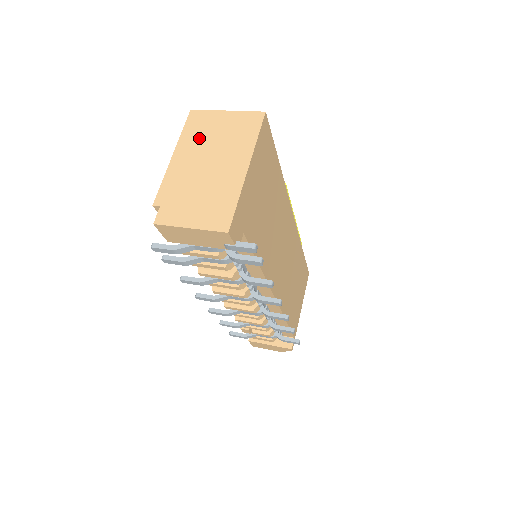
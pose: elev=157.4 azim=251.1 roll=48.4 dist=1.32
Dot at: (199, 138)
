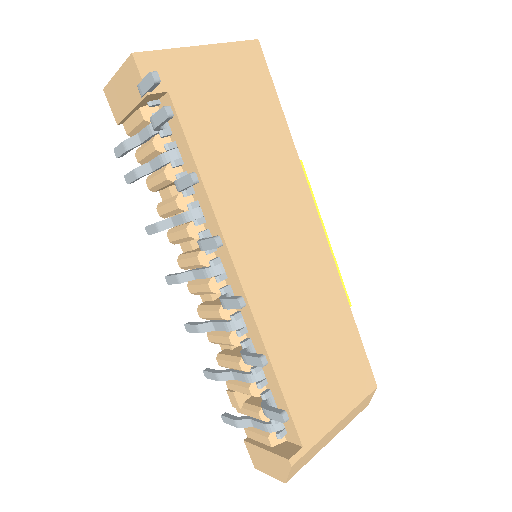
Dot at: occluded
